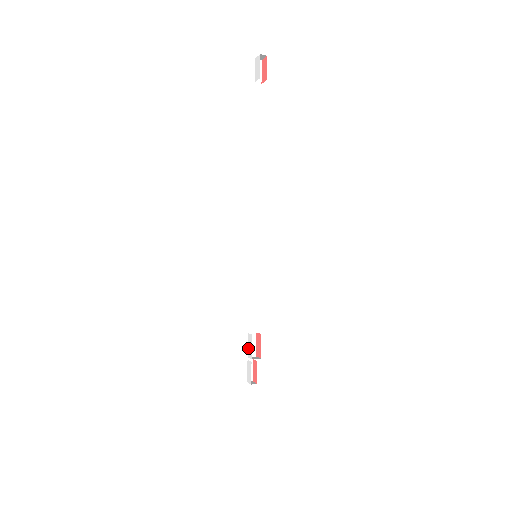
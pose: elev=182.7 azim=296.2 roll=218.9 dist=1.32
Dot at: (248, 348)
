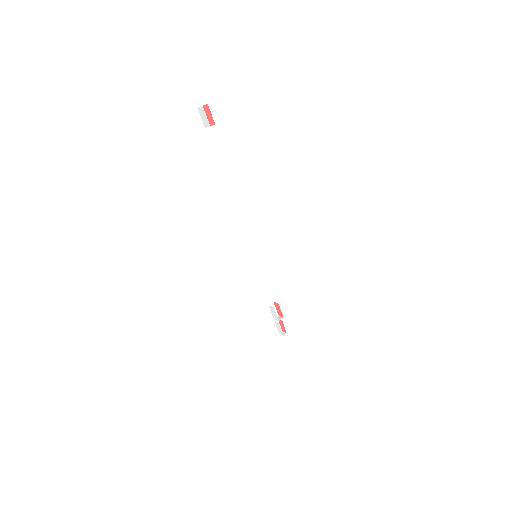
Dot at: (272, 315)
